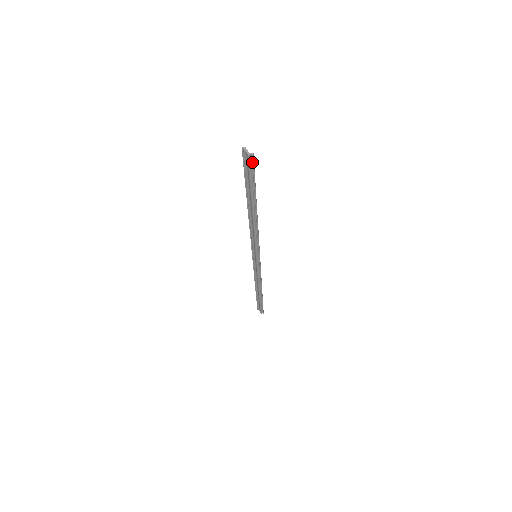
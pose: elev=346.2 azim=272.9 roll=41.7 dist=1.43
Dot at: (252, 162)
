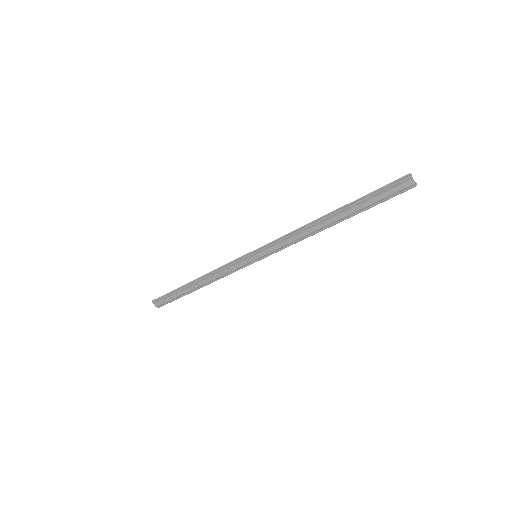
Dot at: (406, 189)
